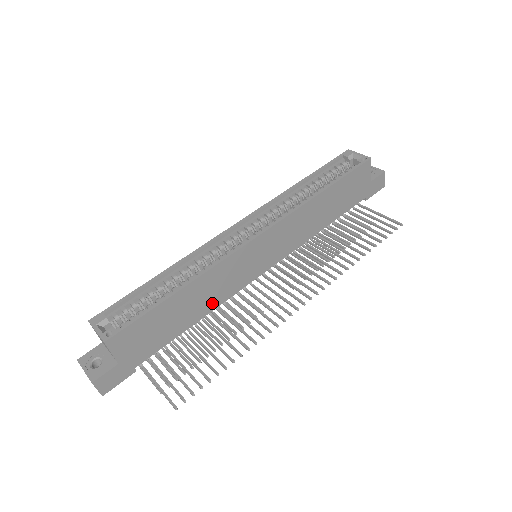
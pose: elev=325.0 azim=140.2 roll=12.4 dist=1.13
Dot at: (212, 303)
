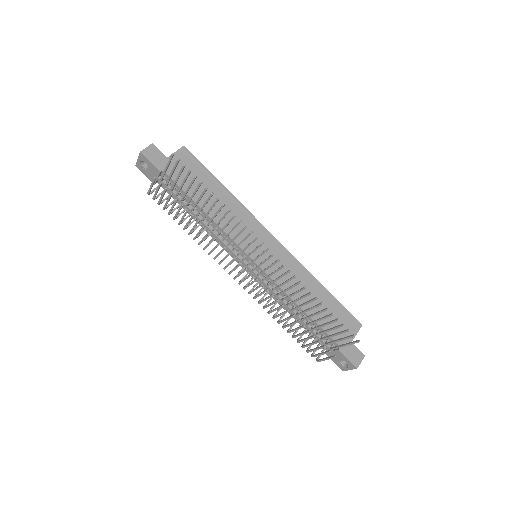
Dot at: (219, 218)
